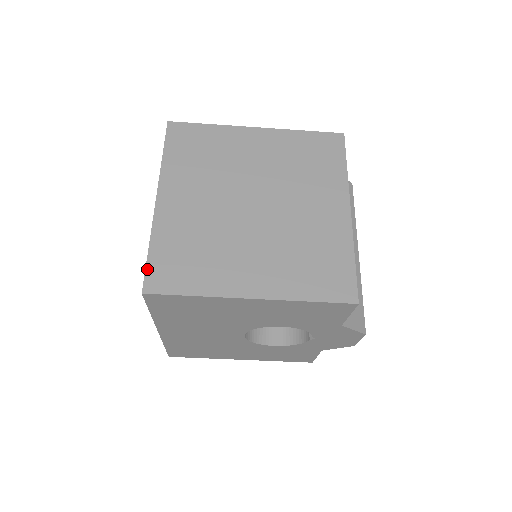
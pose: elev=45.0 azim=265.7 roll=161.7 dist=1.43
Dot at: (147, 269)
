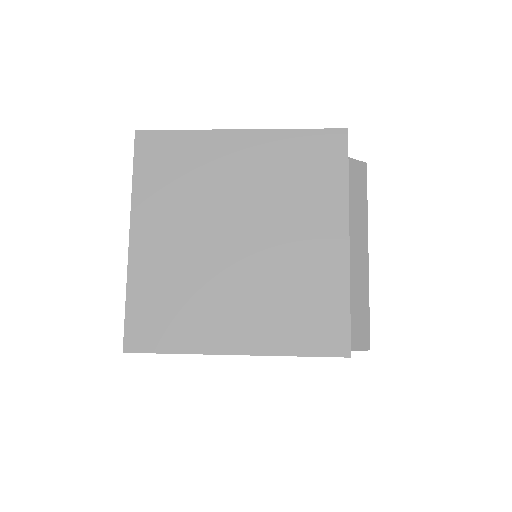
Dot at: (126, 325)
